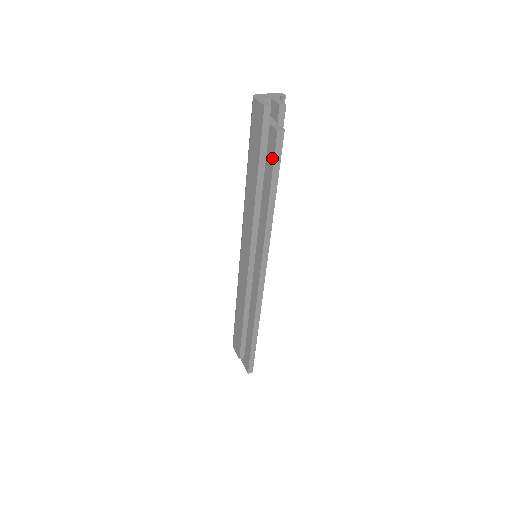
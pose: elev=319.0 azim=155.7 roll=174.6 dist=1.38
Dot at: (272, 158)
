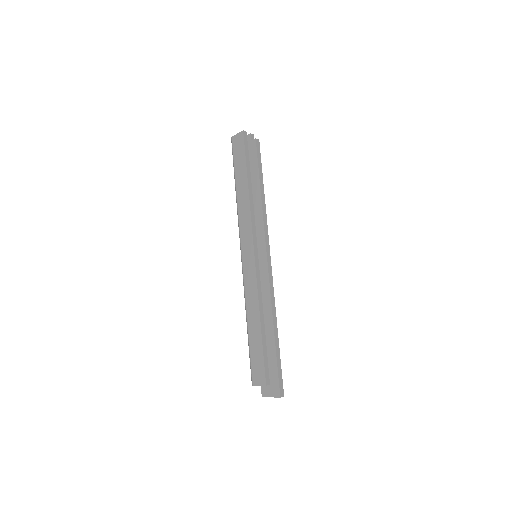
Dot at: (256, 158)
